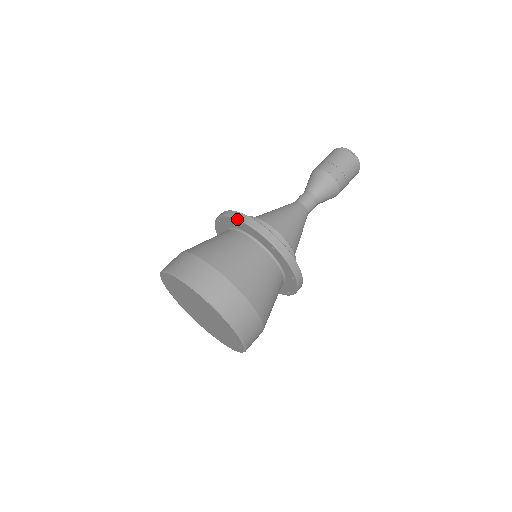
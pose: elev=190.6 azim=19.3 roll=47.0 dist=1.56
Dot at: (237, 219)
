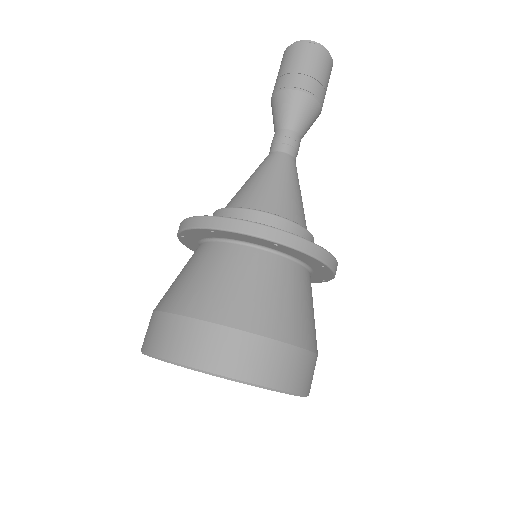
Dot at: (177, 236)
